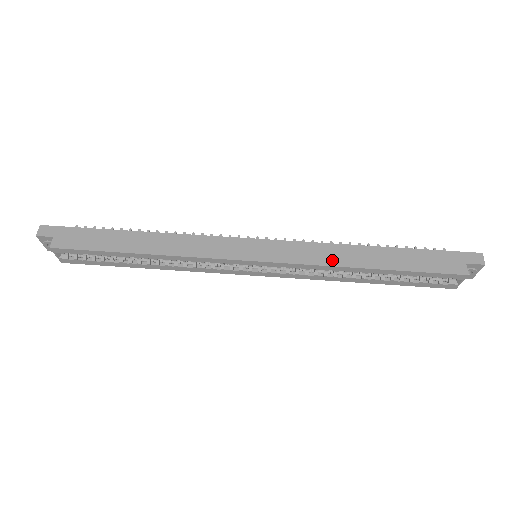
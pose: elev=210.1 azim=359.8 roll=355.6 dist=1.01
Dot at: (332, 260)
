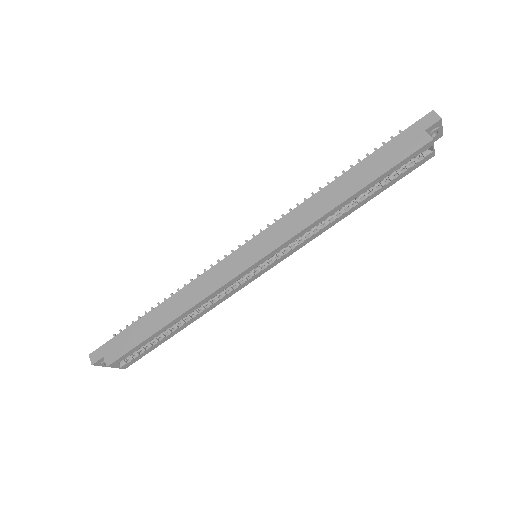
Dot at: (314, 215)
